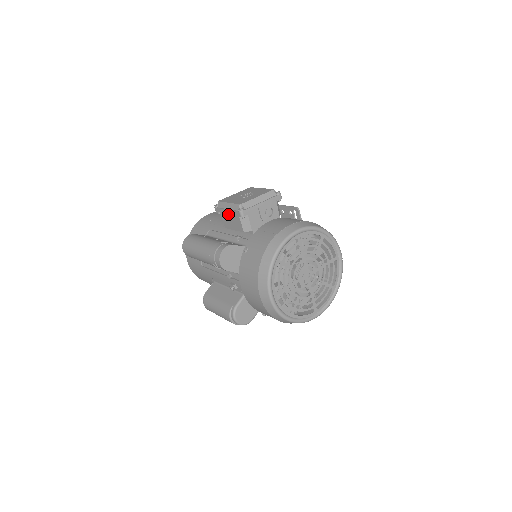
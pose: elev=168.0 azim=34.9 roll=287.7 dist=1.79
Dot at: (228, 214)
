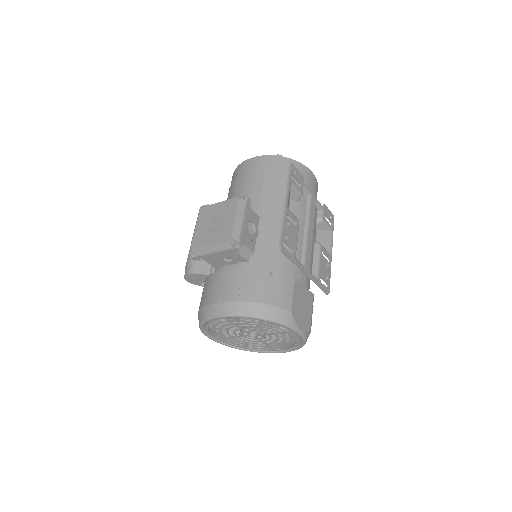
Dot at: occluded
